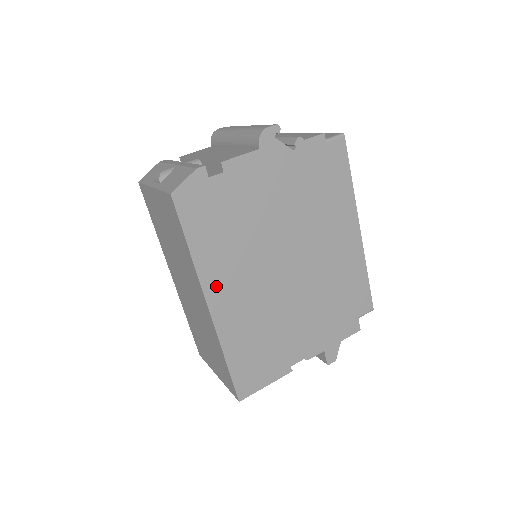
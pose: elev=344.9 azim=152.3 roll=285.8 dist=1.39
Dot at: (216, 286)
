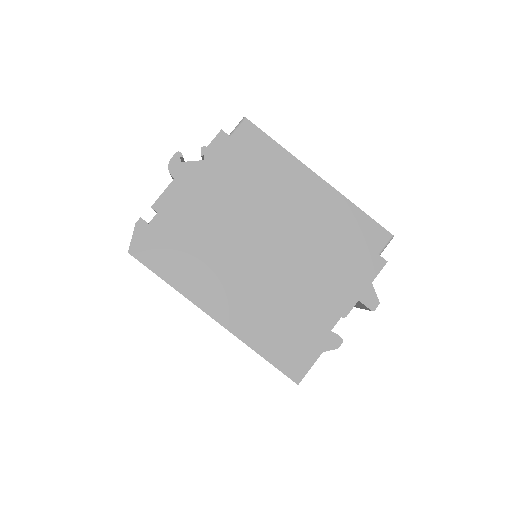
Dot at: (208, 299)
